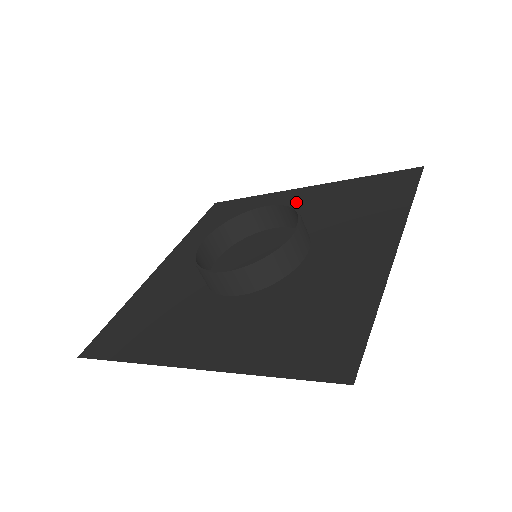
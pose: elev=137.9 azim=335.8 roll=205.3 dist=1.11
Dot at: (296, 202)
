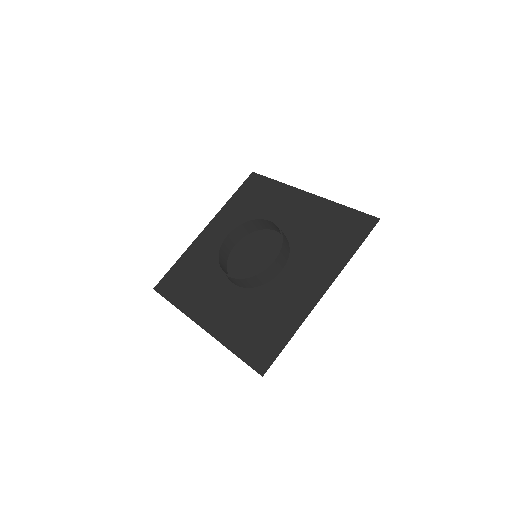
Dot at: (297, 209)
